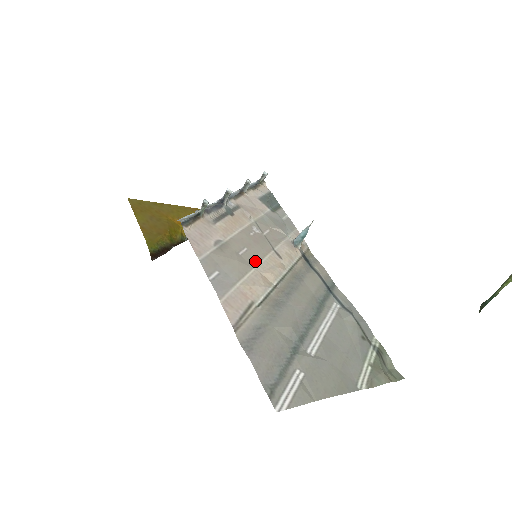
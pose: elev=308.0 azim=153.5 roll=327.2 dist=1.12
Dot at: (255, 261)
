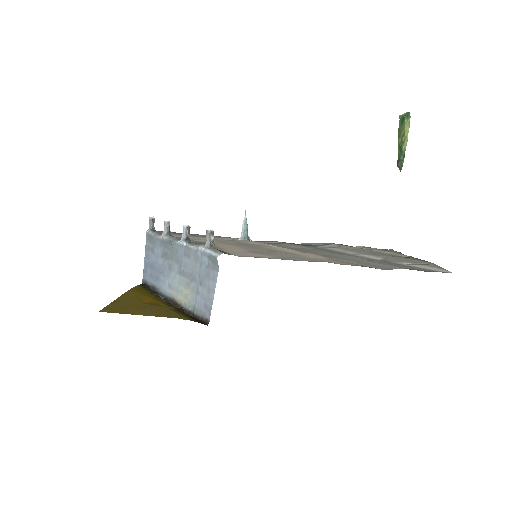
Dot at: (274, 250)
